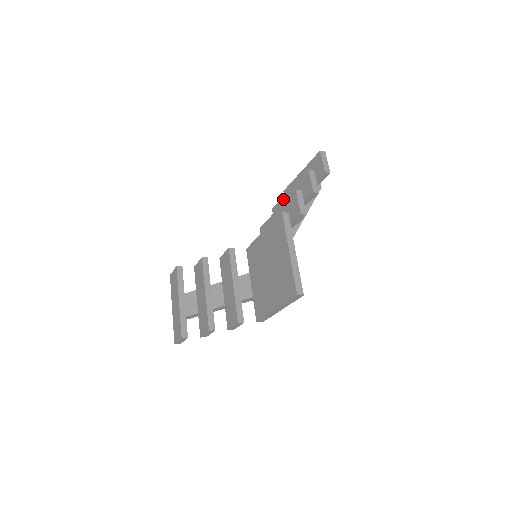
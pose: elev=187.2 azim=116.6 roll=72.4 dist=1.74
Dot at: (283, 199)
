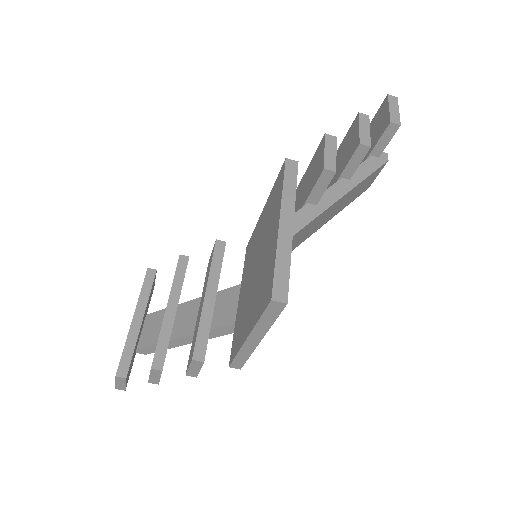
Dot at: occluded
